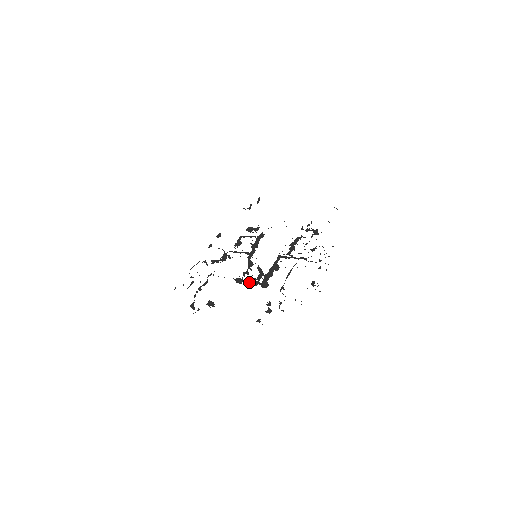
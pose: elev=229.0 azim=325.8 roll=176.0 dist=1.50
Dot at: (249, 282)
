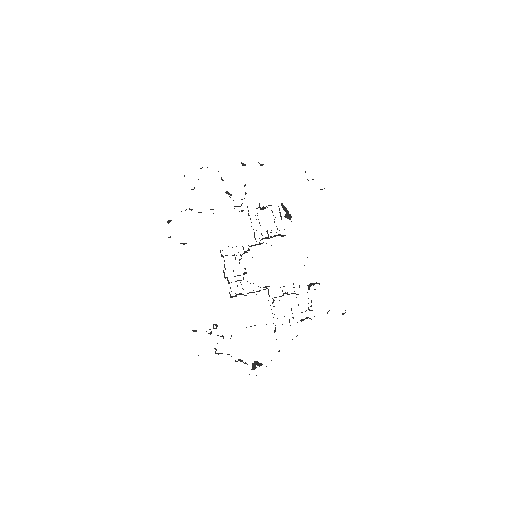
Dot at: occluded
